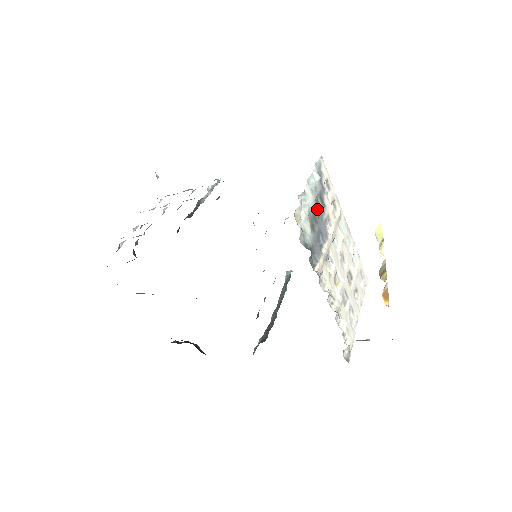
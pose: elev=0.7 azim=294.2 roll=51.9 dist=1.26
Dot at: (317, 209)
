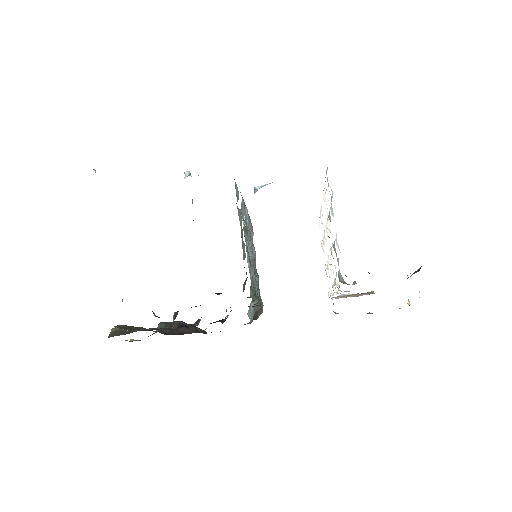
Dot at: occluded
